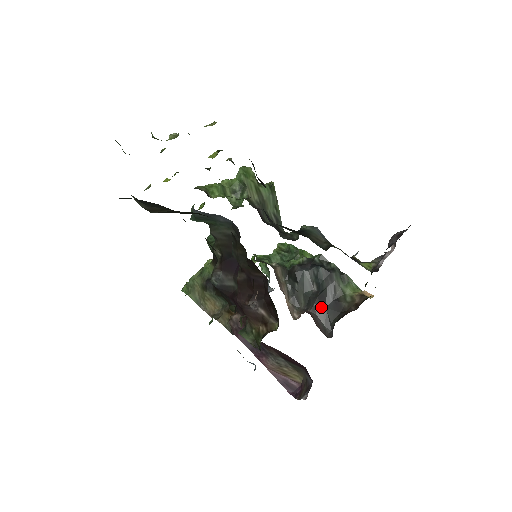
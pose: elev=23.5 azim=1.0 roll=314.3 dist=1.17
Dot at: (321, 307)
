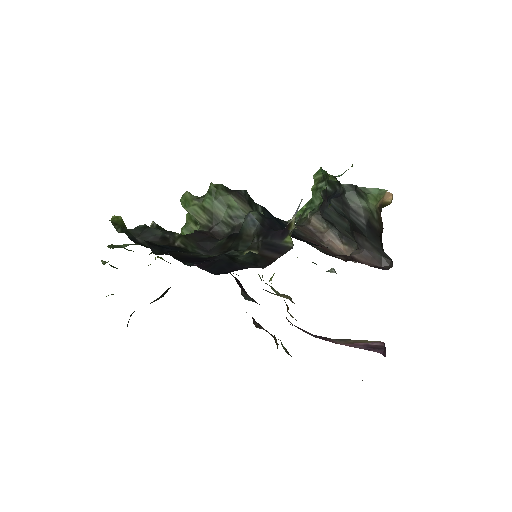
Dot at: (363, 239)
